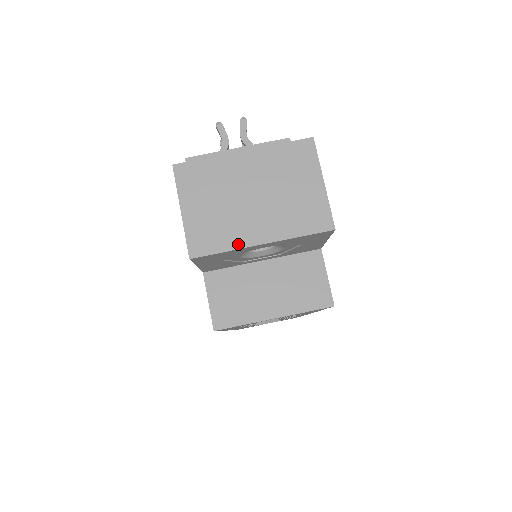
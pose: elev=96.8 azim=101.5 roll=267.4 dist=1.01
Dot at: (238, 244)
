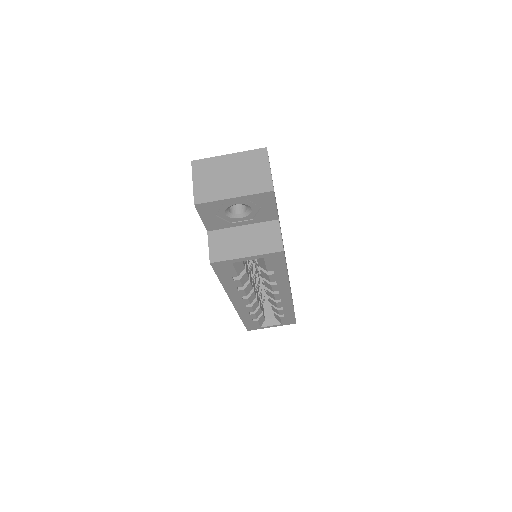
Dot at: (221, 198)
